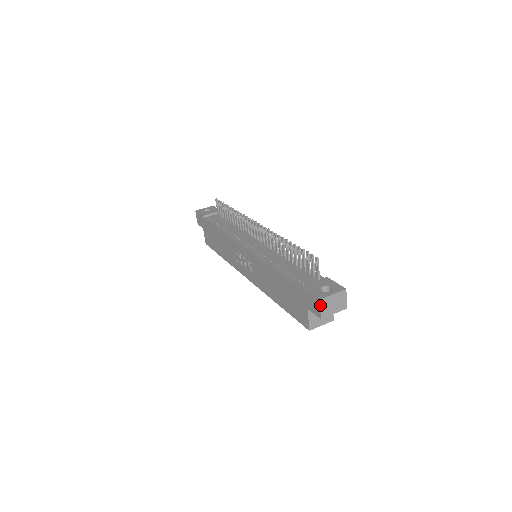
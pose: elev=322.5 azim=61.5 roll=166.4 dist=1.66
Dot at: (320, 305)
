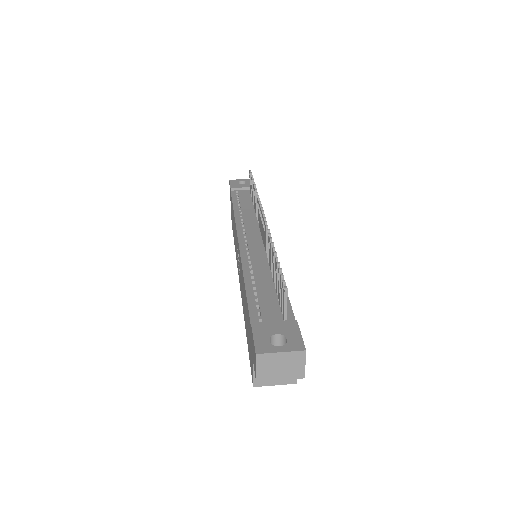
Dot at: (255, 362)
